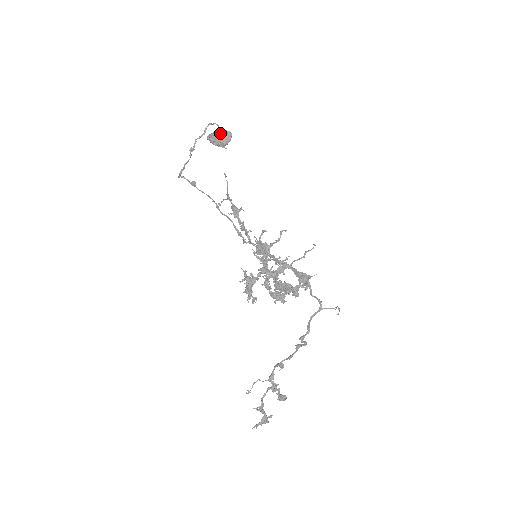
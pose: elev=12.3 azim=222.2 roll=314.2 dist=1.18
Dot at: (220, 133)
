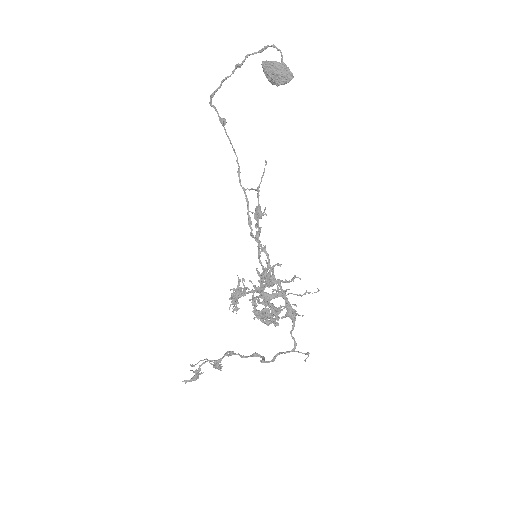
Dot at: (280, 69)
